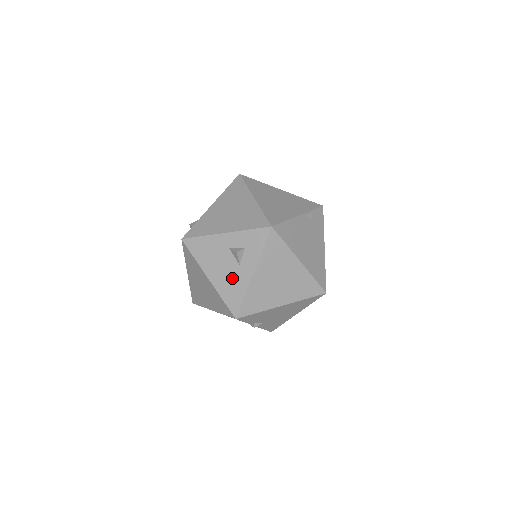
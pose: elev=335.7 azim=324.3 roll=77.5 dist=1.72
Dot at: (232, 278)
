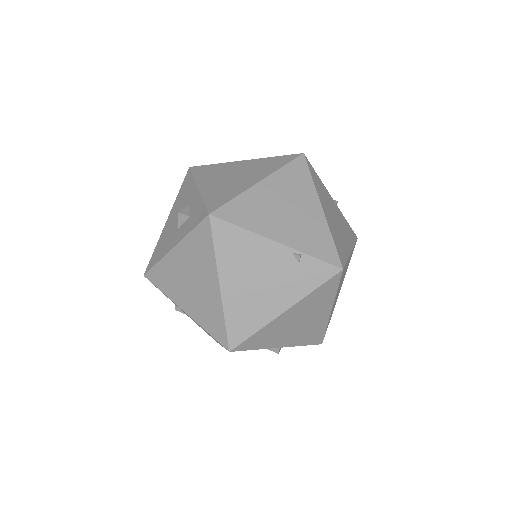
Dot at: (168, 236)
